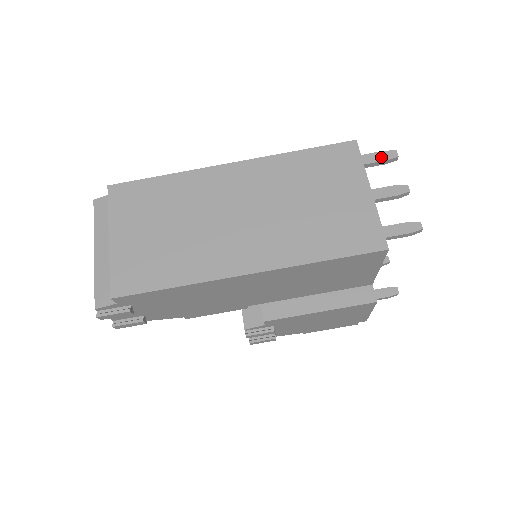
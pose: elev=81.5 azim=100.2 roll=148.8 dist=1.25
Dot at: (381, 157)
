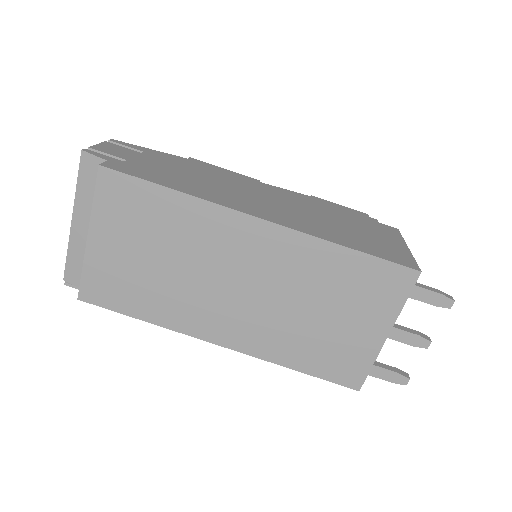
Dot at: (432, 299)
